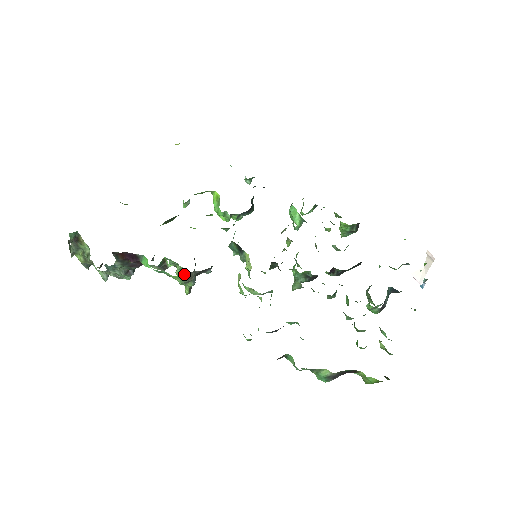
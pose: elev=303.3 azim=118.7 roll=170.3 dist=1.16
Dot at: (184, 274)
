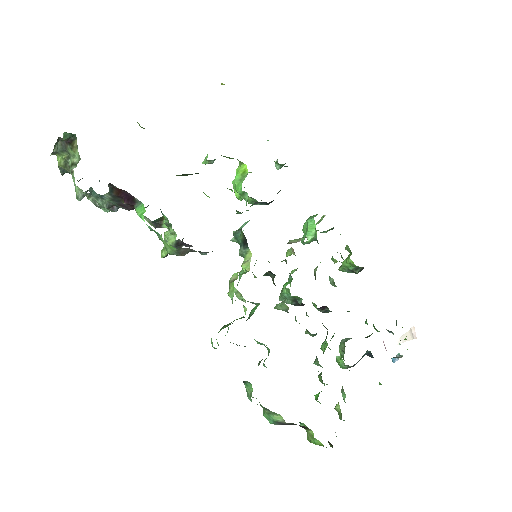
Dot at: (174, 241)
